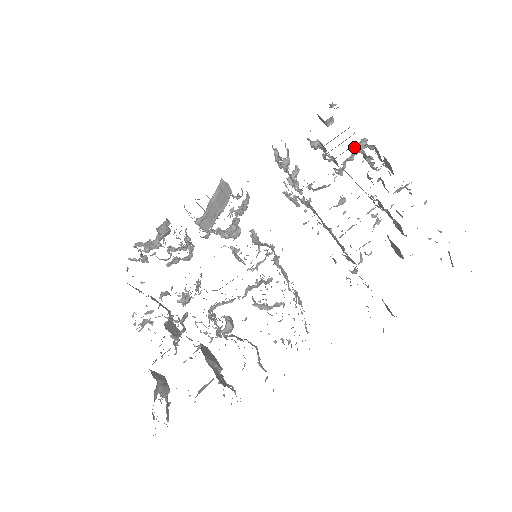
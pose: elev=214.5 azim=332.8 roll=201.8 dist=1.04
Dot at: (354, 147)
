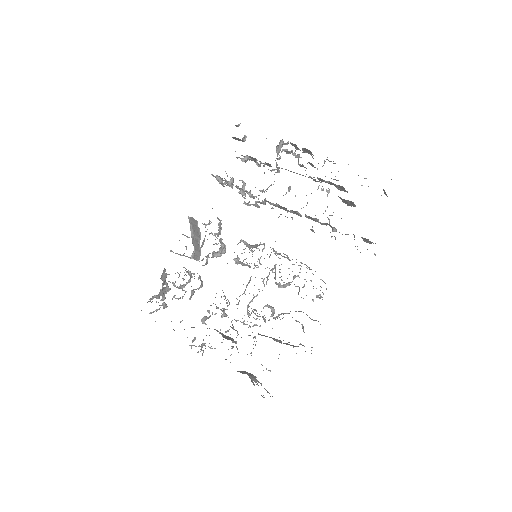
Dot at: (276, 149)
